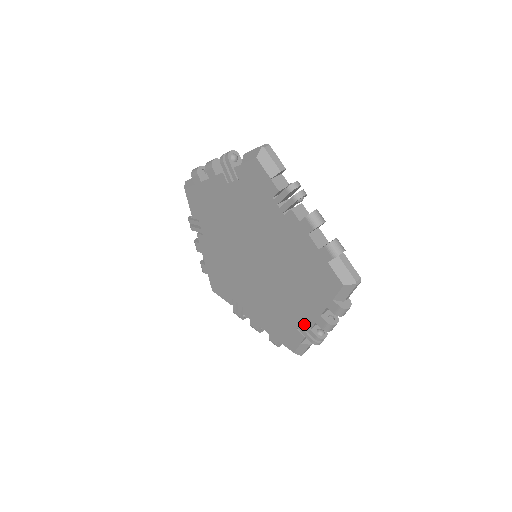
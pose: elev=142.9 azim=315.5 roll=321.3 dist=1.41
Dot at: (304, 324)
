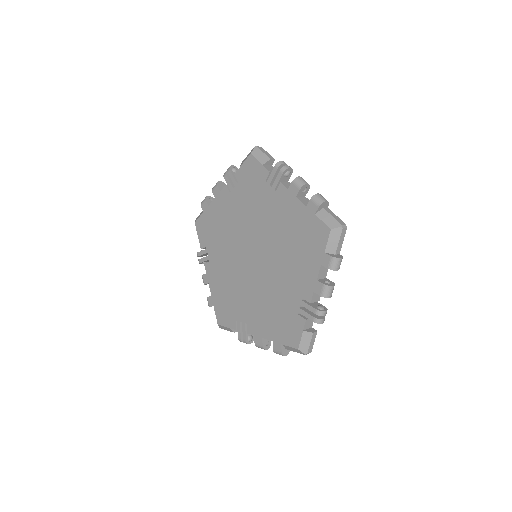
Dot at: (303, 302)
